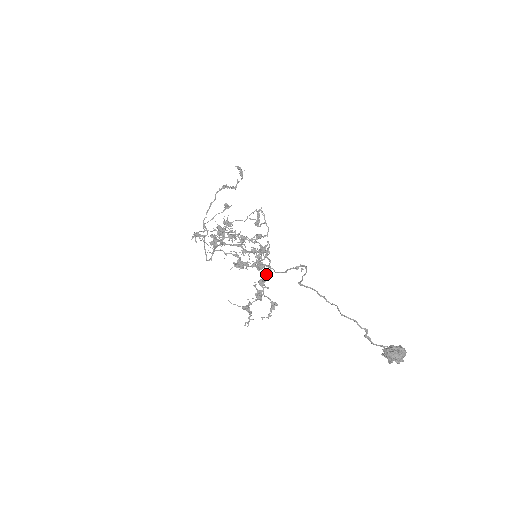
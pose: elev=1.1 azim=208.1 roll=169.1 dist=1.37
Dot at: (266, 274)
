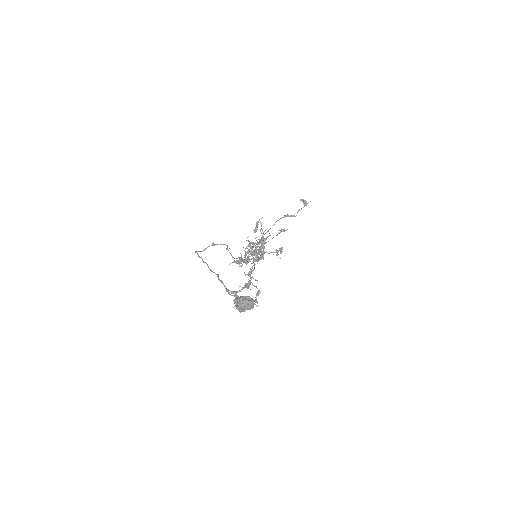
Dot at: (254, 268)
